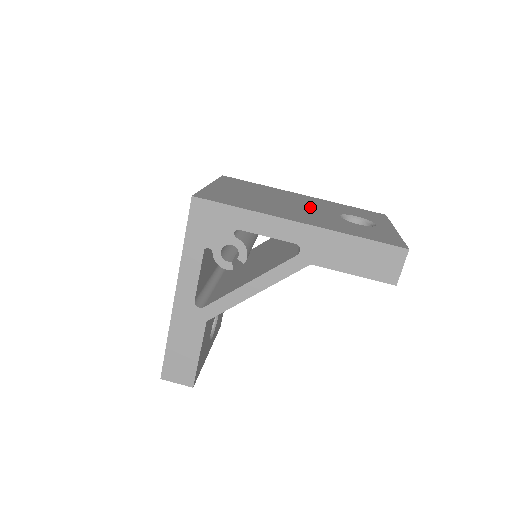
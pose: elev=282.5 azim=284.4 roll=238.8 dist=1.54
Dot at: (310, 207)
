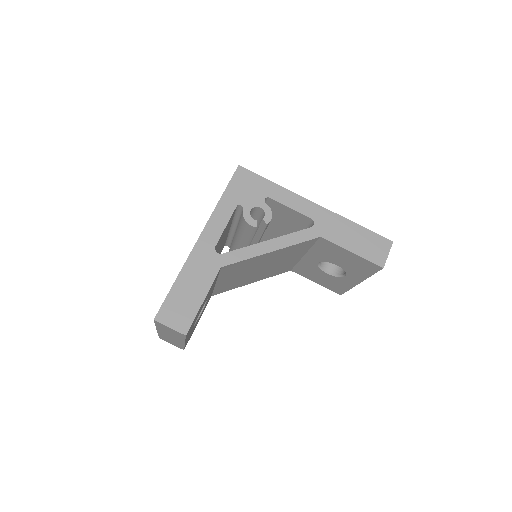
Dot at: occluded
